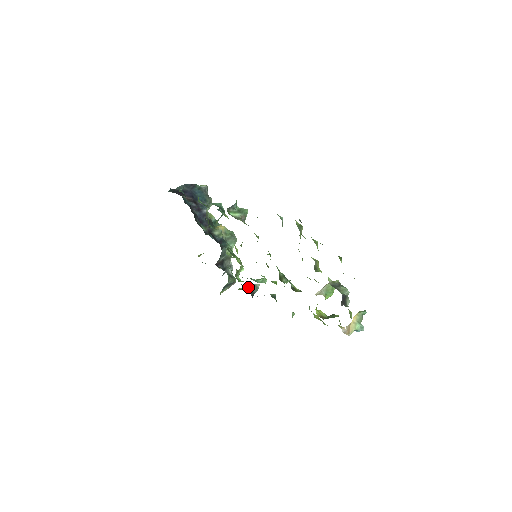
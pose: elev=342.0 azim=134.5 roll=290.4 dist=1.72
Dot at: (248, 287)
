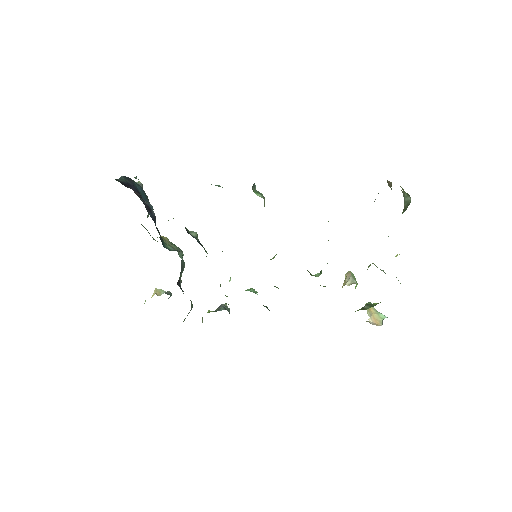
Dot at: occluded
